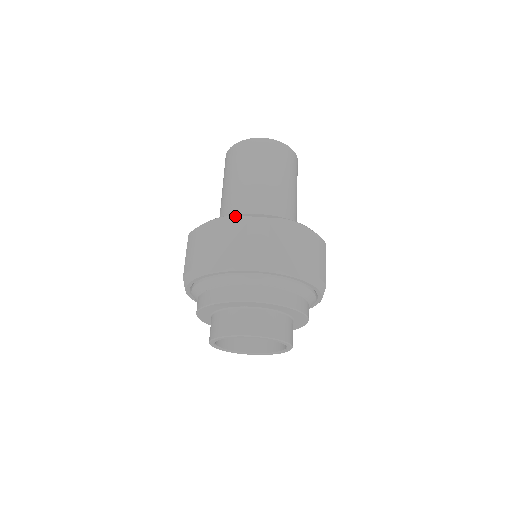
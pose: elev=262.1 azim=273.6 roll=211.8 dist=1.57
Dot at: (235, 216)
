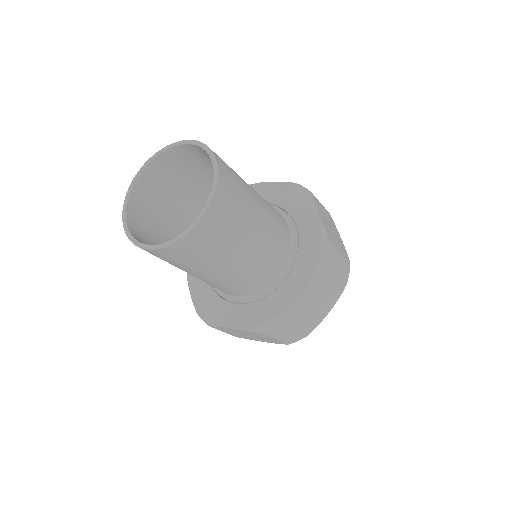
Dot at: (247, 331)
